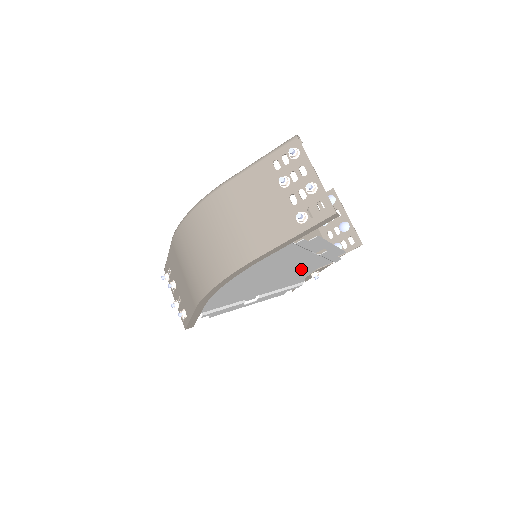
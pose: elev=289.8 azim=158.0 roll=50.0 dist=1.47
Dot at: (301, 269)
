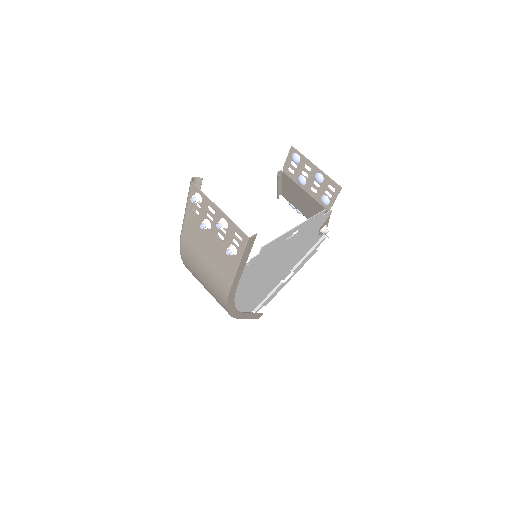
Dot at: (300, 242)
